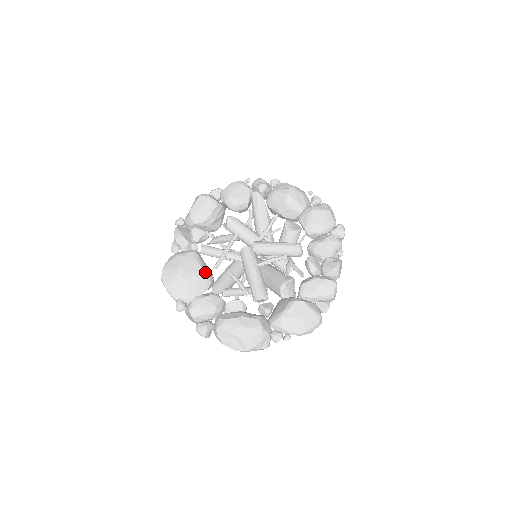
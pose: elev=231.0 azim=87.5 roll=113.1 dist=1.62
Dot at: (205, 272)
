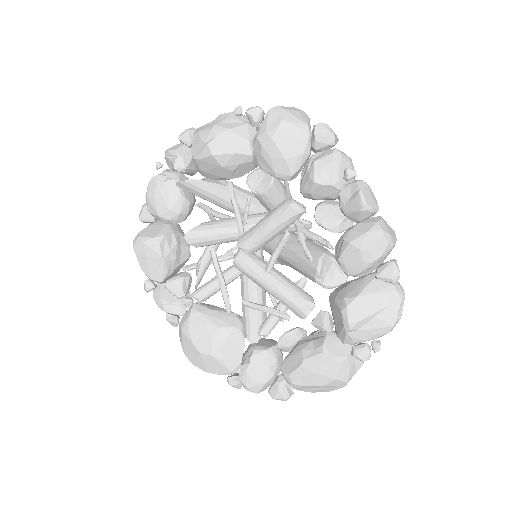
Dot at: (223, 328)
